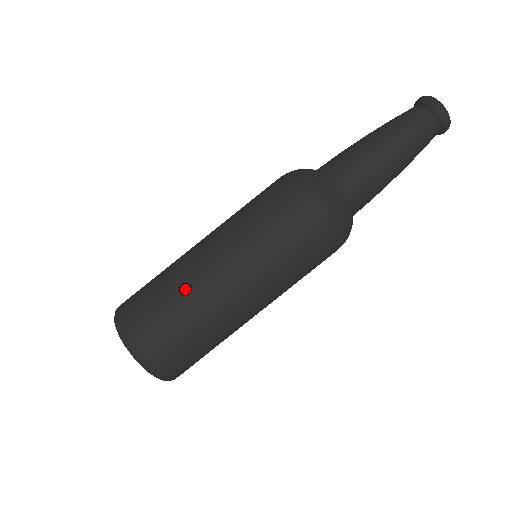
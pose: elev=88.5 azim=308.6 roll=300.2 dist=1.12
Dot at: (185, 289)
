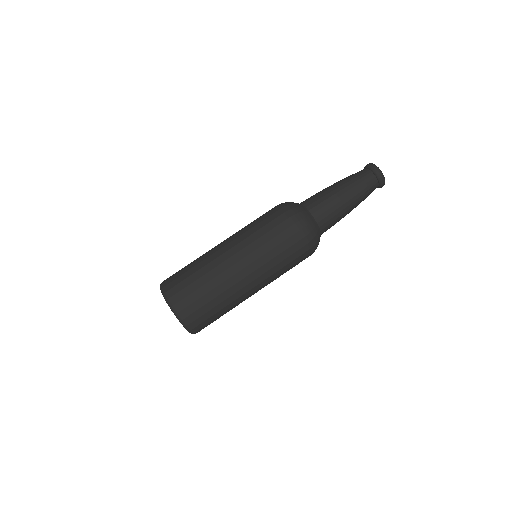
Dot at: (222, 288)
